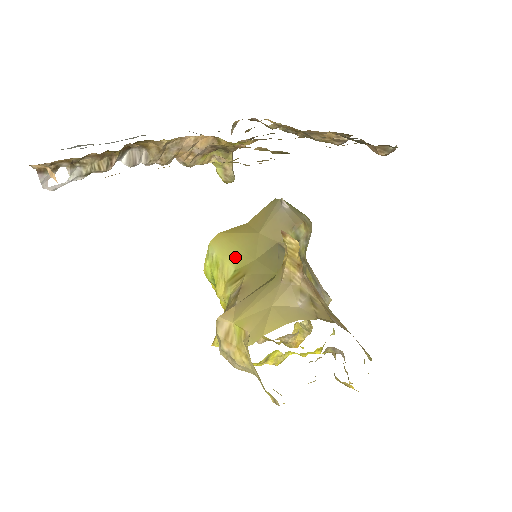
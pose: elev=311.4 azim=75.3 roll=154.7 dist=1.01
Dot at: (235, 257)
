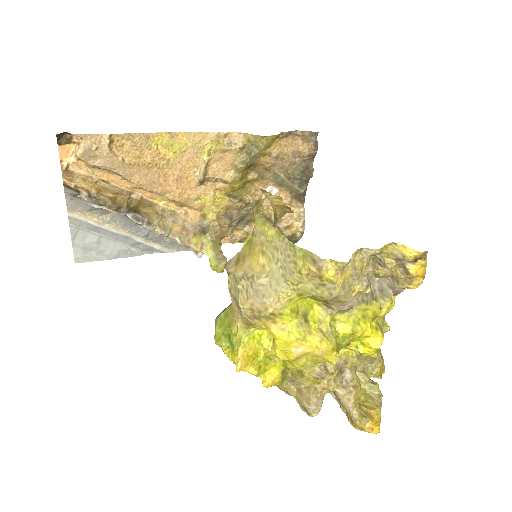
Dot at: occluded
